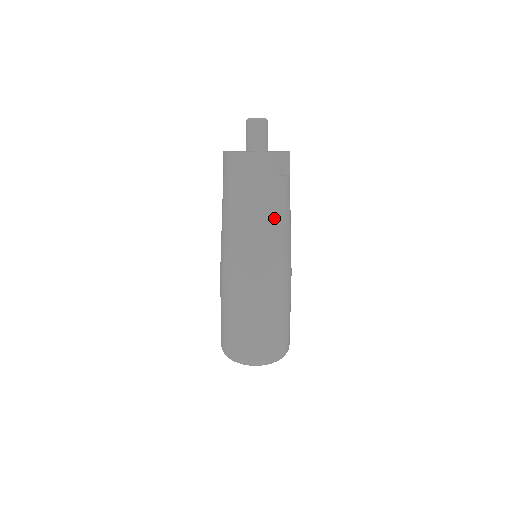
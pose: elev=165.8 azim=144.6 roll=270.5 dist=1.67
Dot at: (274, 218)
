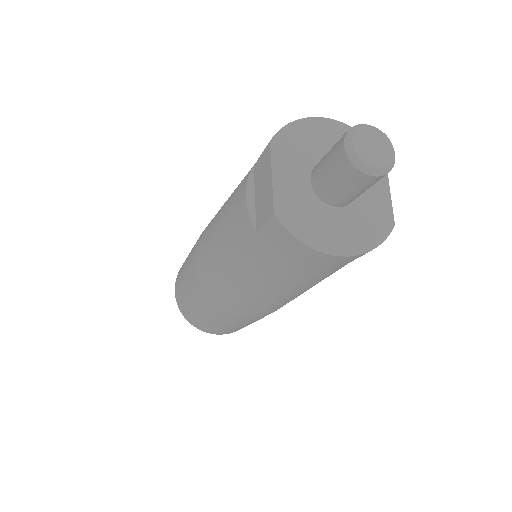
Dot at: occluded
